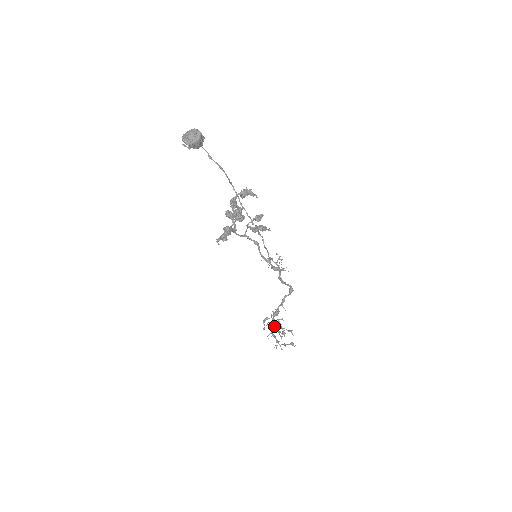
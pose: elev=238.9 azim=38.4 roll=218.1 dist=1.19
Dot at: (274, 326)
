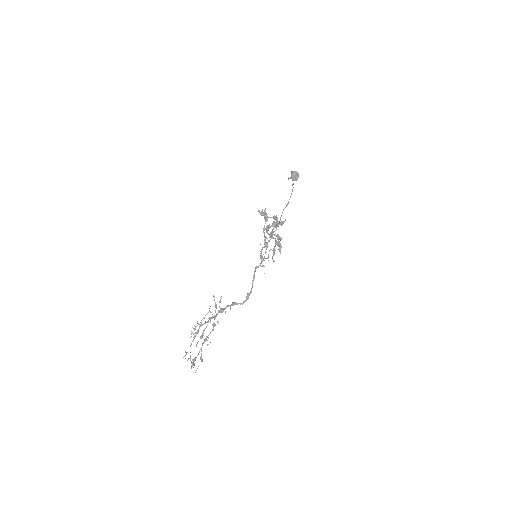
Dot at: (208, 322)
